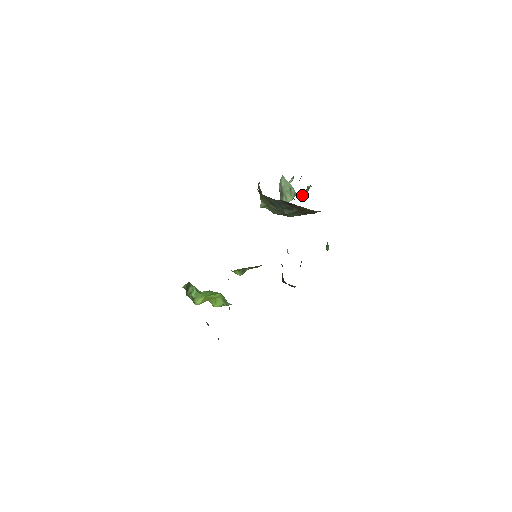
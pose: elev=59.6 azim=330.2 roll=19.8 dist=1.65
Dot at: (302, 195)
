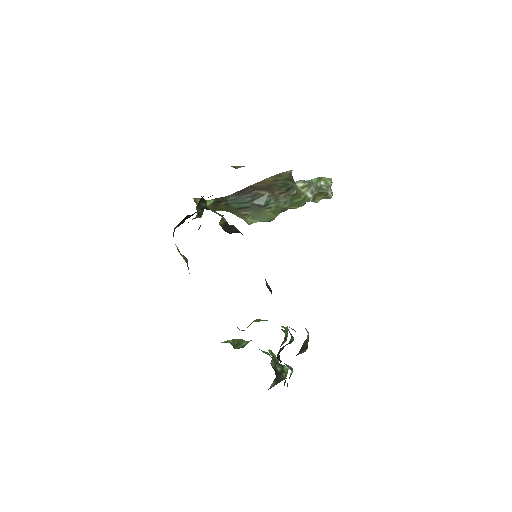
Dot at: (312, 190)
